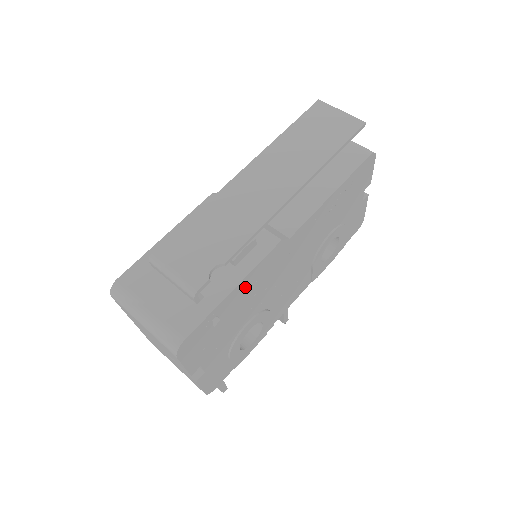
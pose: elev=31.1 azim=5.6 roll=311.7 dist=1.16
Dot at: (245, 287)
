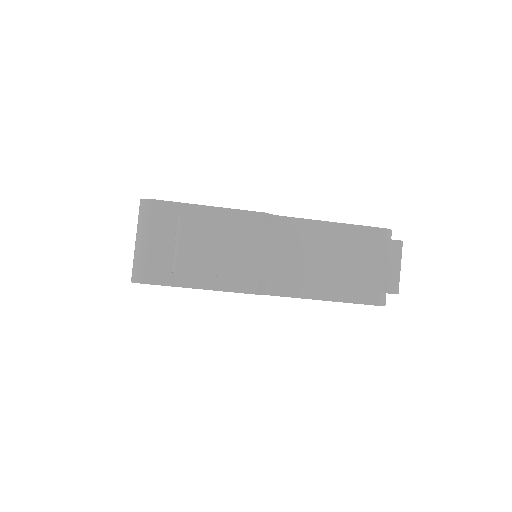
Dot at: occluded
